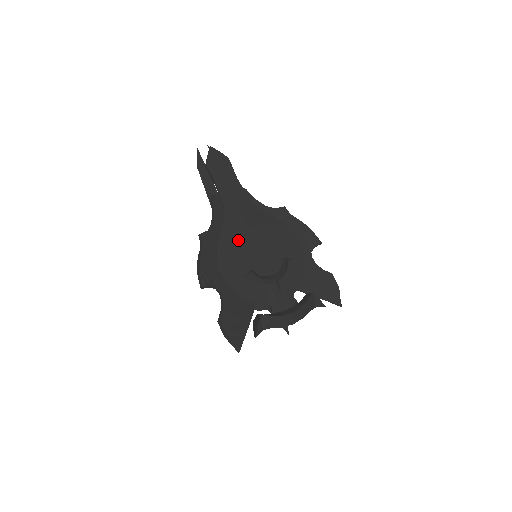
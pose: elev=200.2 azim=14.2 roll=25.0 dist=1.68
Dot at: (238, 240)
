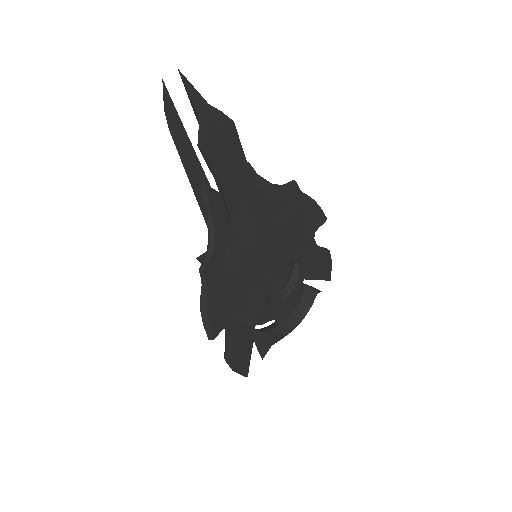
Dot at: (248, 259)
